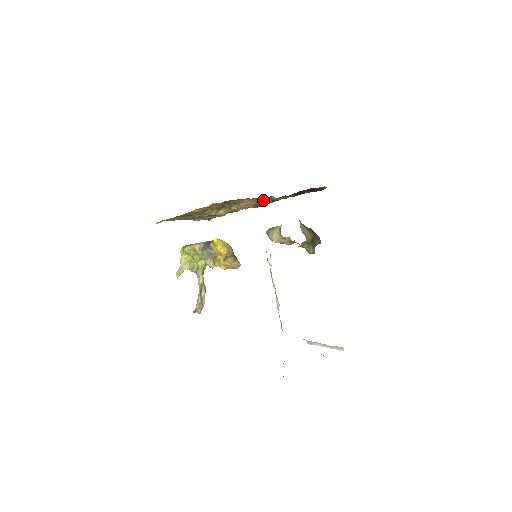
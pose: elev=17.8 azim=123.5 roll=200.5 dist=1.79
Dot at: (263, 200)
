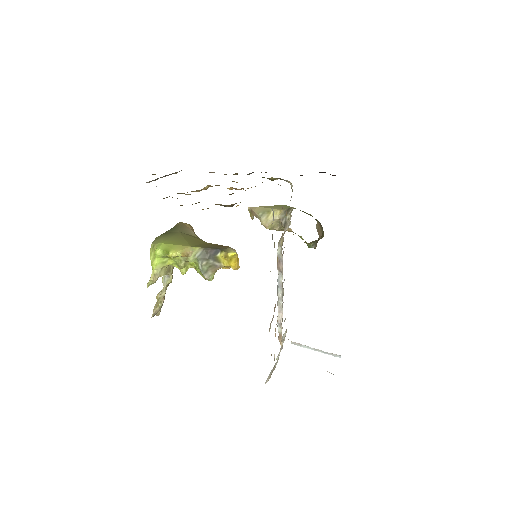
Dot at: occluded
